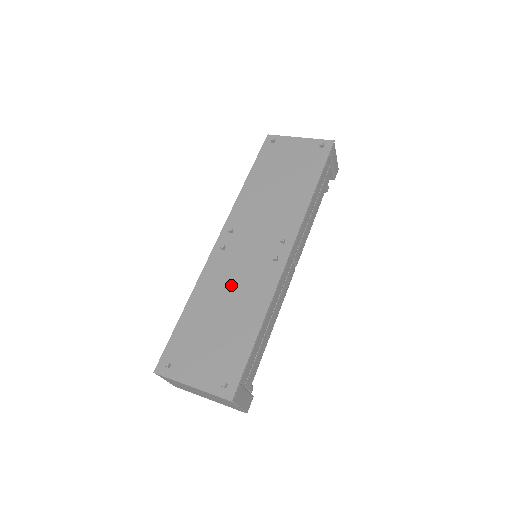
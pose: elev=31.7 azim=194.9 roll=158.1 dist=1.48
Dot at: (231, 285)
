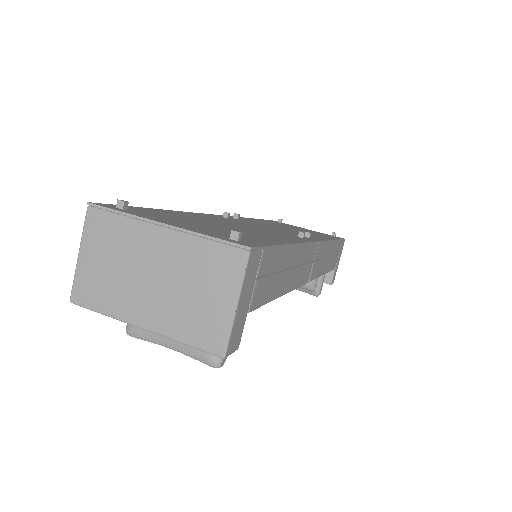
Dot at: (239, 225)
